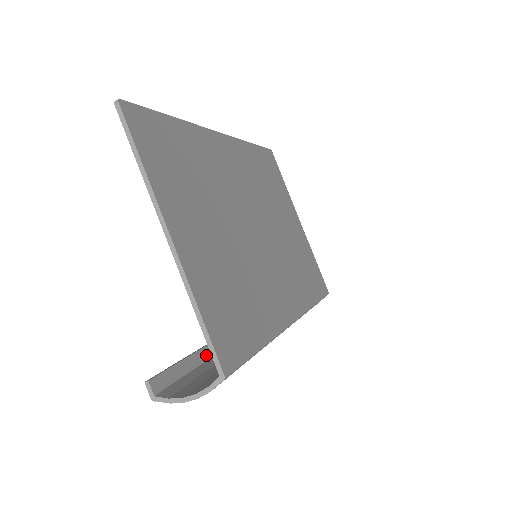
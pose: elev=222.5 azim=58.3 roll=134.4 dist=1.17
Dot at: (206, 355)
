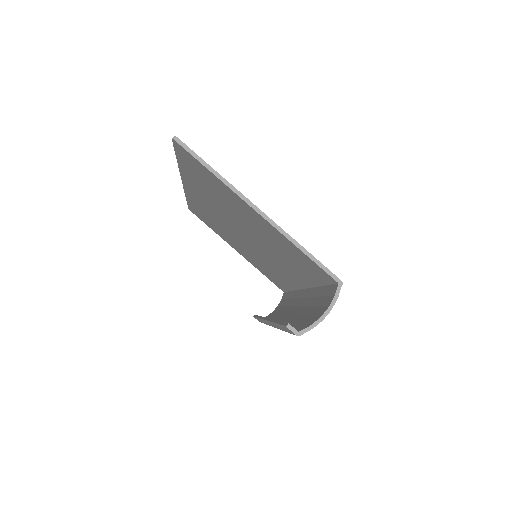
Dot at: occluded
